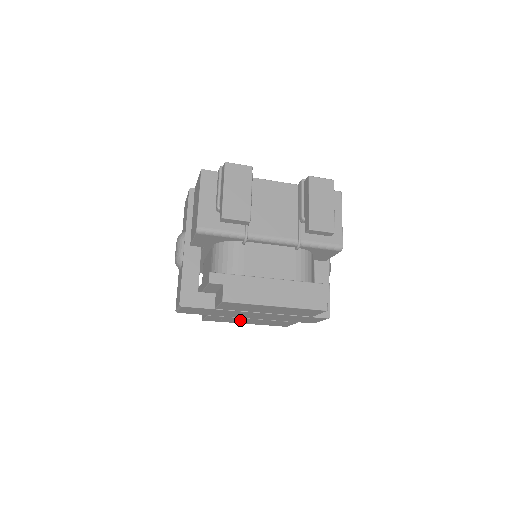
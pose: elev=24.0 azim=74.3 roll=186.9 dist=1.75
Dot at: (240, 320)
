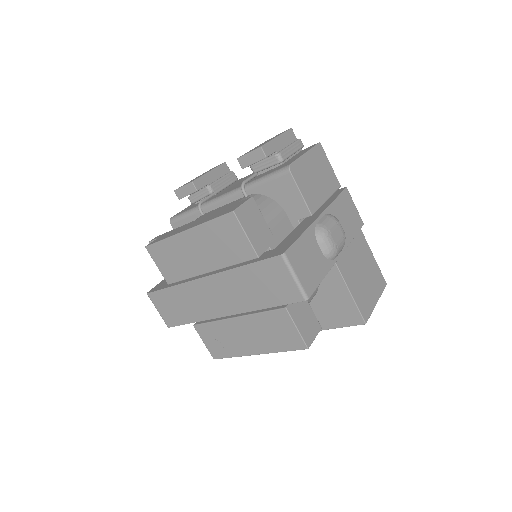
Dot at: (234, 335)
